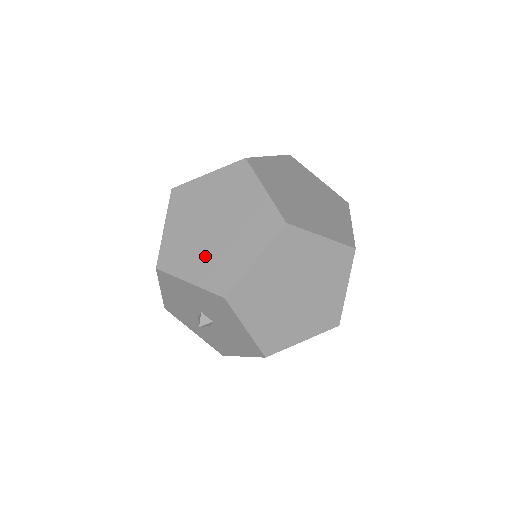
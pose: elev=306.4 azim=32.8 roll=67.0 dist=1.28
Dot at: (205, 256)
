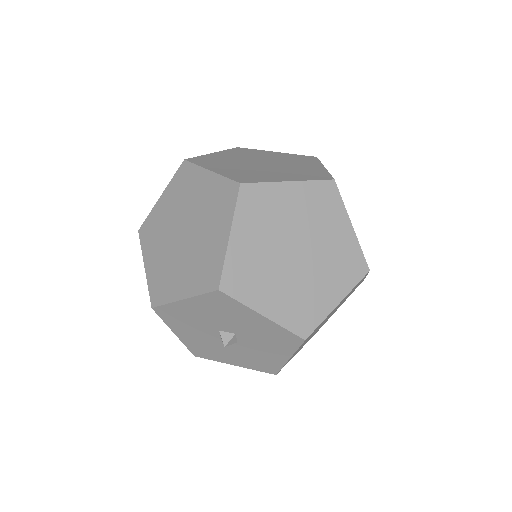
Dot at: (186, 265)
